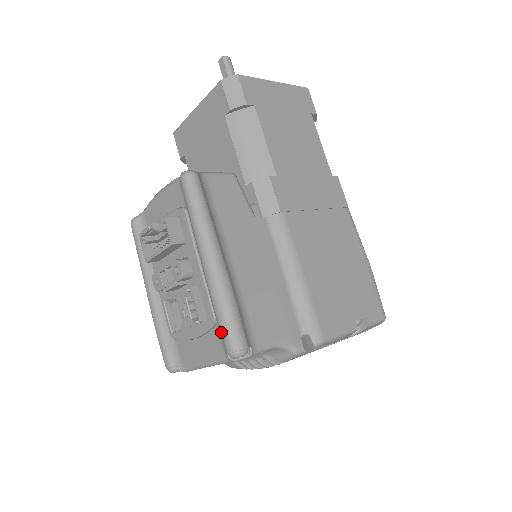
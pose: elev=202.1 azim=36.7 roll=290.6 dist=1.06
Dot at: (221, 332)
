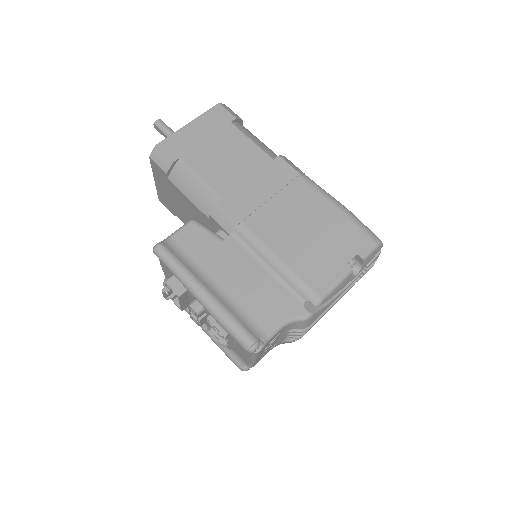
Dot at: occluded
